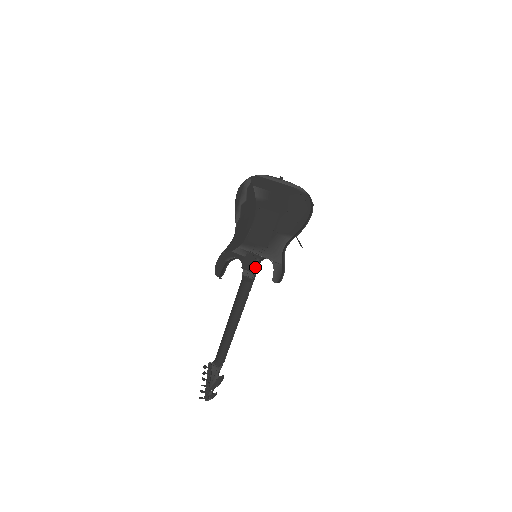
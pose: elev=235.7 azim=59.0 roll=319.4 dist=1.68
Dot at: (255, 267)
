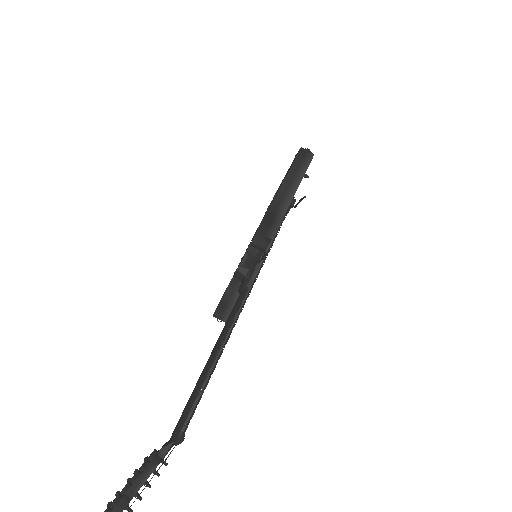
Dot at: (244, 259)
